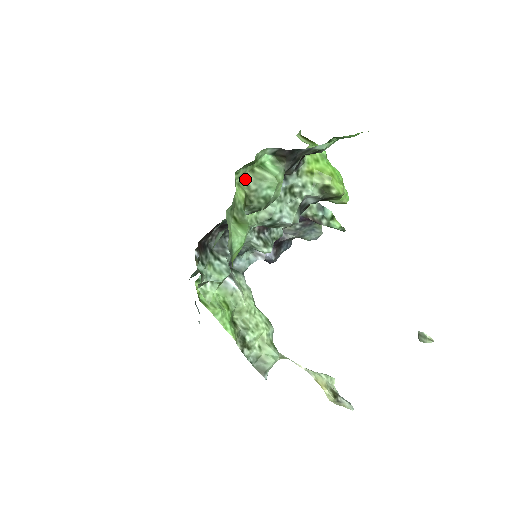
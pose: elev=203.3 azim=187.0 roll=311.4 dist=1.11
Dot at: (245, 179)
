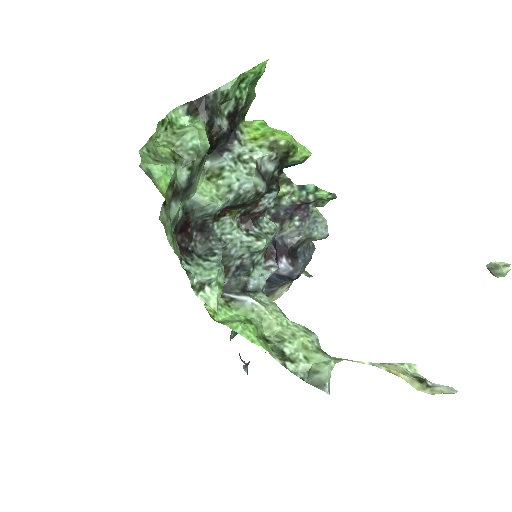
Dot at: (169, 141)
